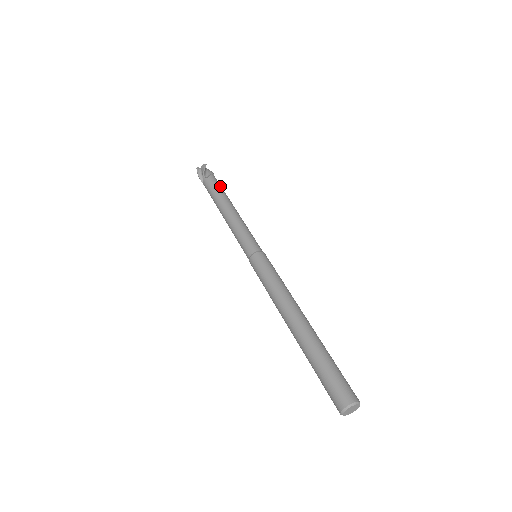
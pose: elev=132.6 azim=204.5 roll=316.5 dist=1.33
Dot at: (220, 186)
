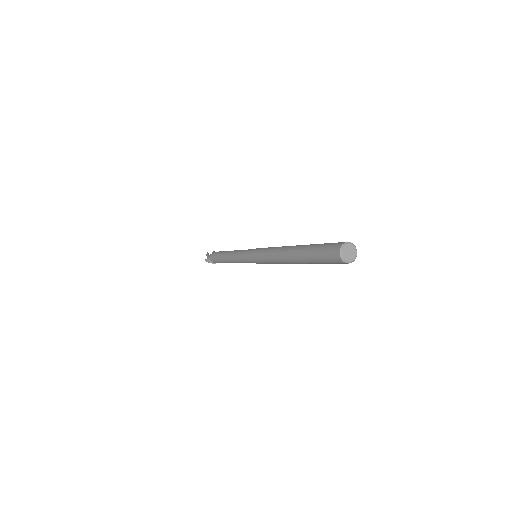
Dot at: occluded
